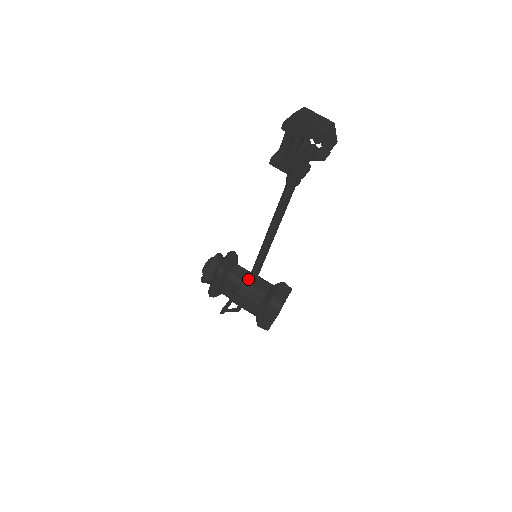
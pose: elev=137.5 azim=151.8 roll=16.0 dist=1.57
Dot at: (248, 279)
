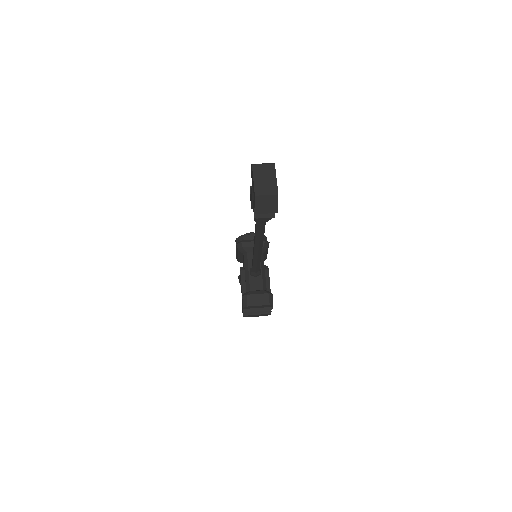
Dot at: (250, 268)
